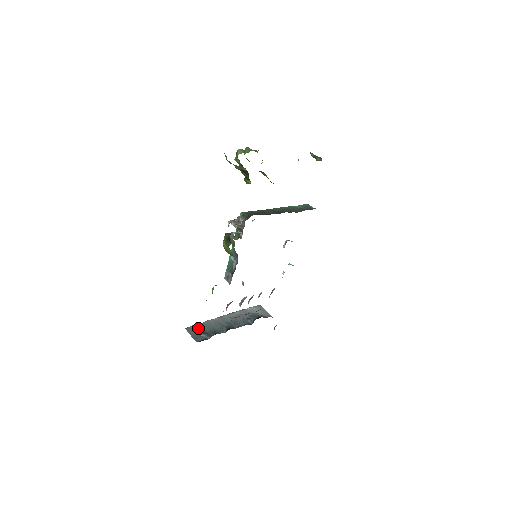
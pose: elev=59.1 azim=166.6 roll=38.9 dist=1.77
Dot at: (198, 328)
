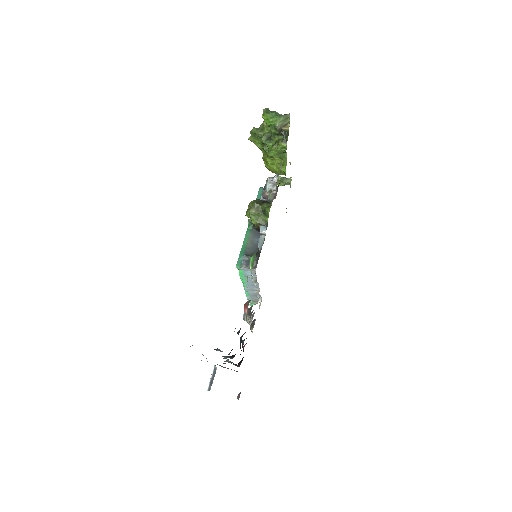
Dot at: occluded
